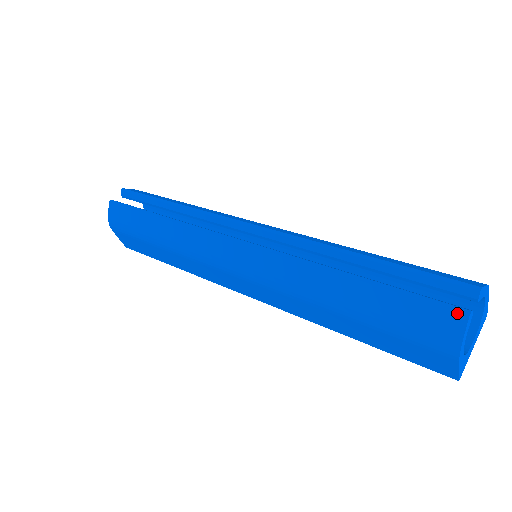
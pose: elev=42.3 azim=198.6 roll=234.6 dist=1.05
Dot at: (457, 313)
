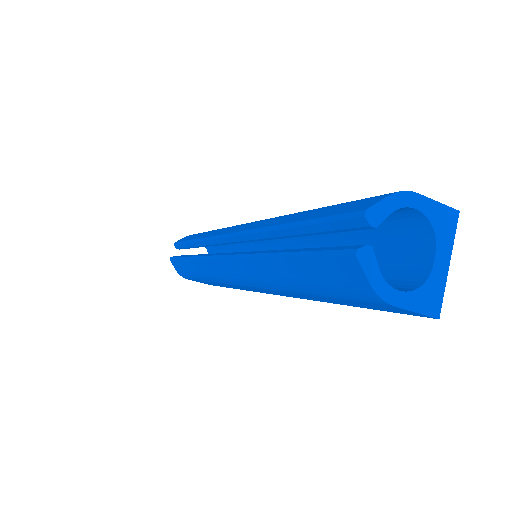
Dot at: (347, 258)
